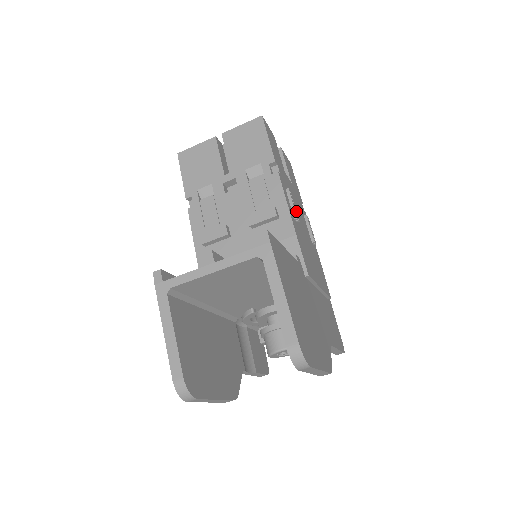
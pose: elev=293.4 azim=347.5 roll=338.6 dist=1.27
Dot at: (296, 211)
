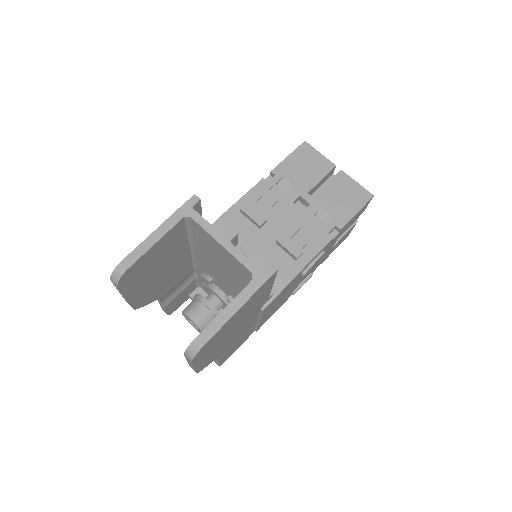
Dot at: occluded
